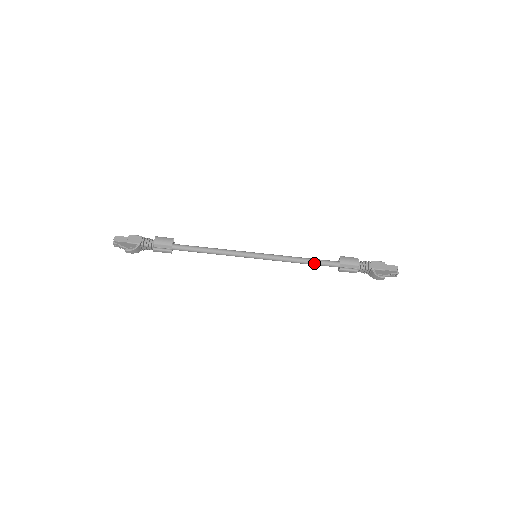
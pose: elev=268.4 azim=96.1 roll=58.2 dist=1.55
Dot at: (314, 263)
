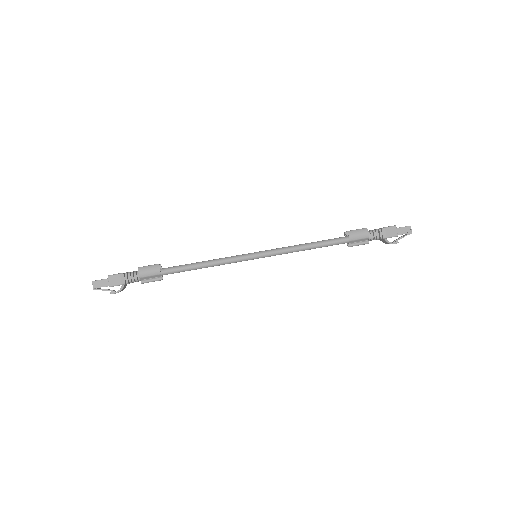
Dot at: (321, 247)
